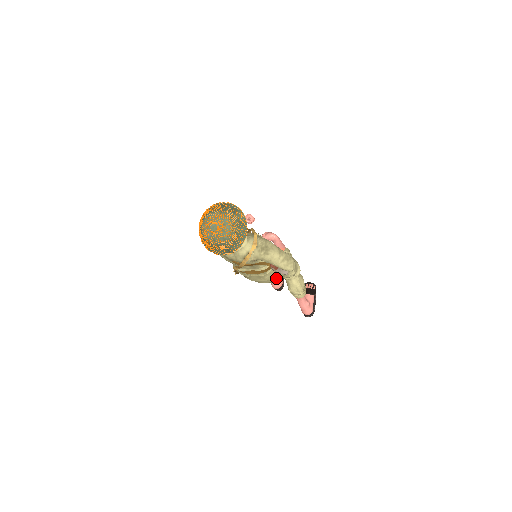
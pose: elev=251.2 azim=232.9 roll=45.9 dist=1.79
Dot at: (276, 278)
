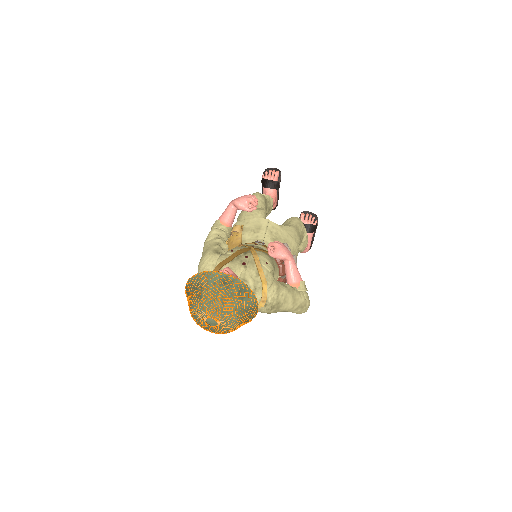
Dot at: occluded
